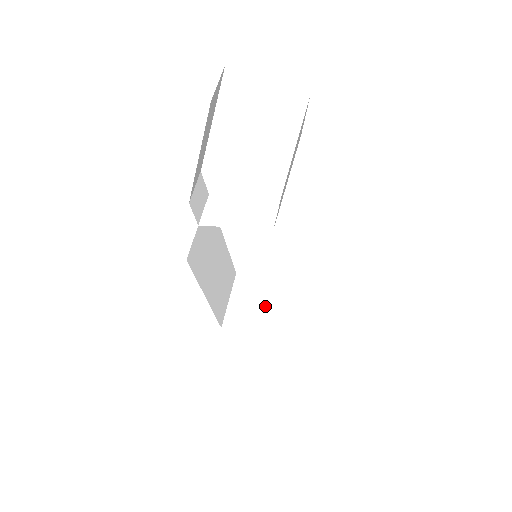
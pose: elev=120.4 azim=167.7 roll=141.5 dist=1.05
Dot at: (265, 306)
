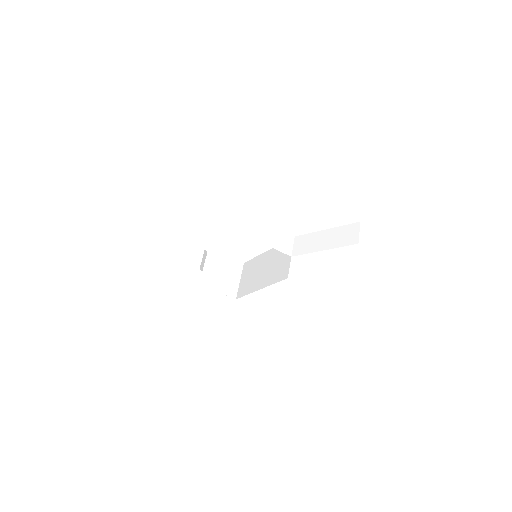
Dot at: (225, 275)
